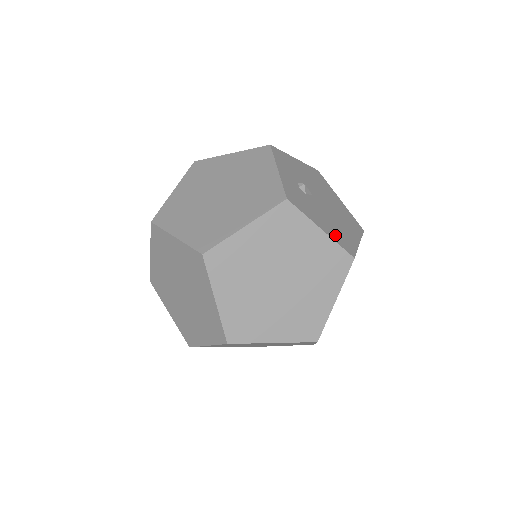
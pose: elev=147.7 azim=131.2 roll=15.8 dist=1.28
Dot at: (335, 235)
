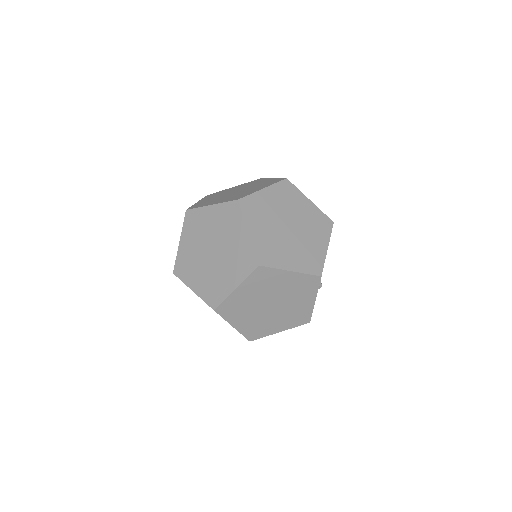
Dot at: occluded
